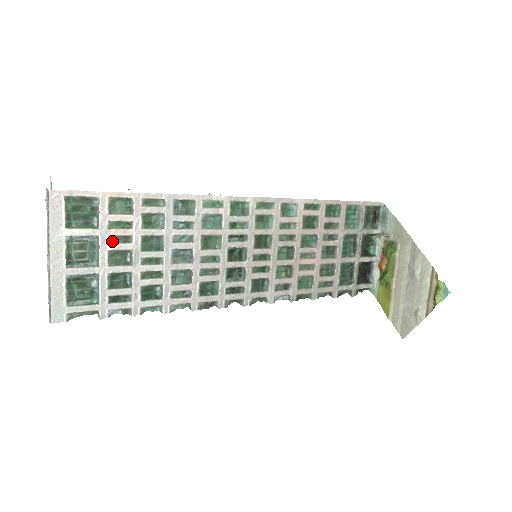
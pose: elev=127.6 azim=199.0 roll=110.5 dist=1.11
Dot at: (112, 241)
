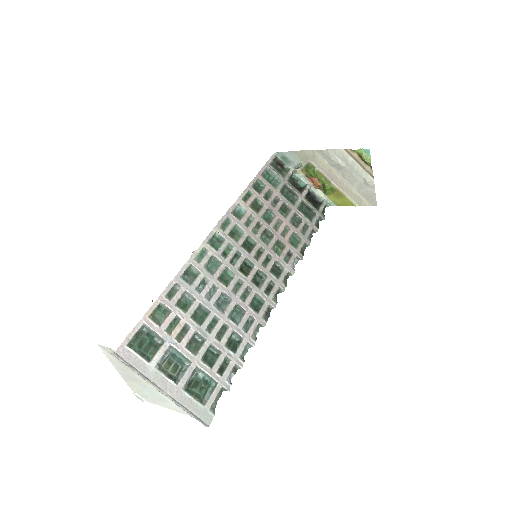
Dot at: (180, 340)
